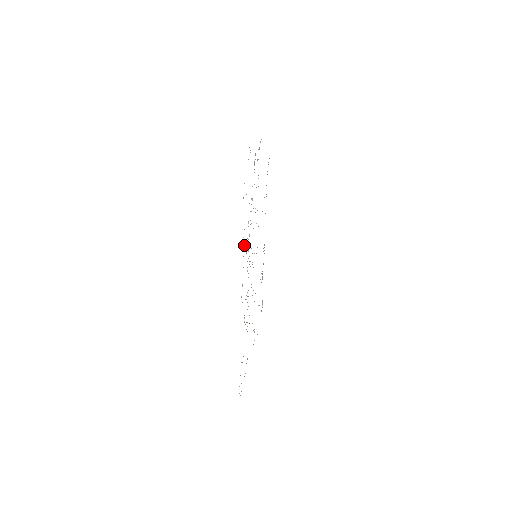
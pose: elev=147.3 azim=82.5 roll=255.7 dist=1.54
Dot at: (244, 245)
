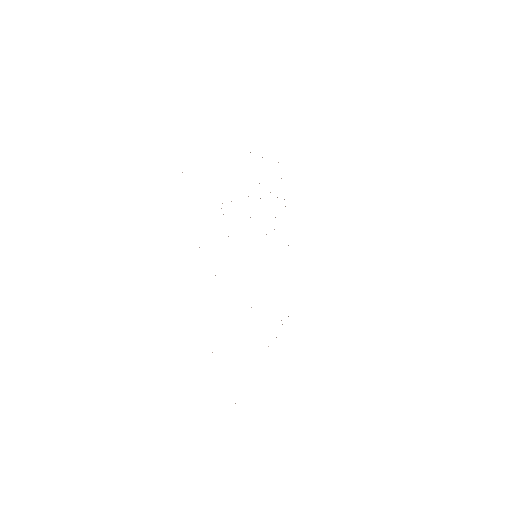
Dot at: occluded
